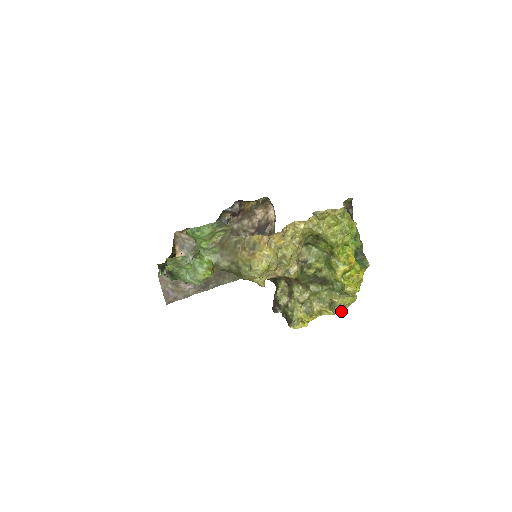
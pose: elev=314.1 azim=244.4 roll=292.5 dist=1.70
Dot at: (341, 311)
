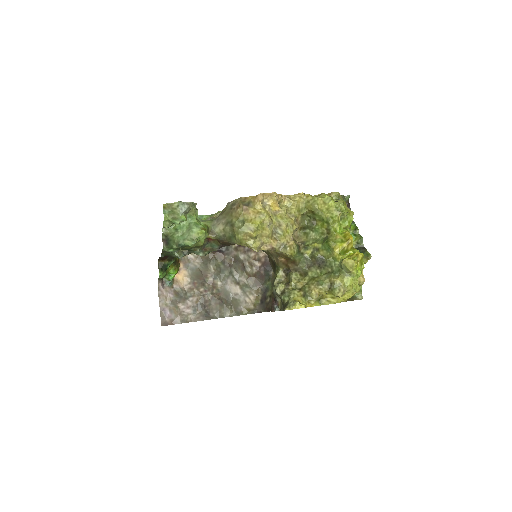
Dot at: (341, 292)
